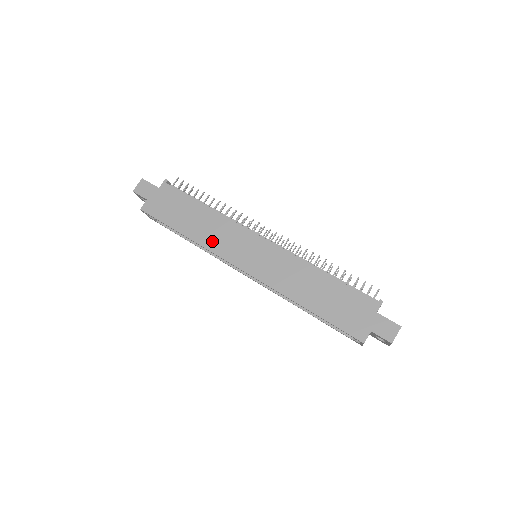
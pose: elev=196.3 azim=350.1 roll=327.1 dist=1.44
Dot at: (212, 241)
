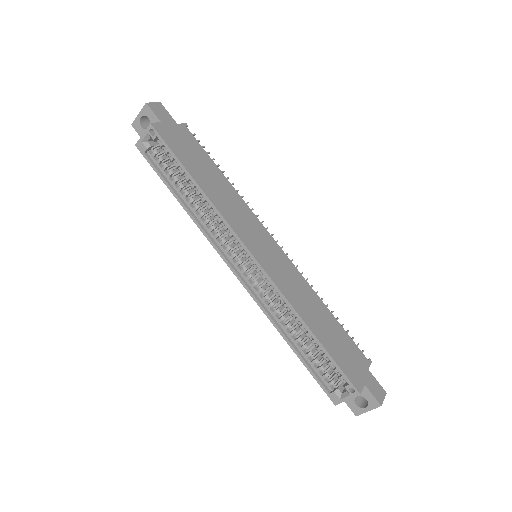
Dot at: (226, 209)
